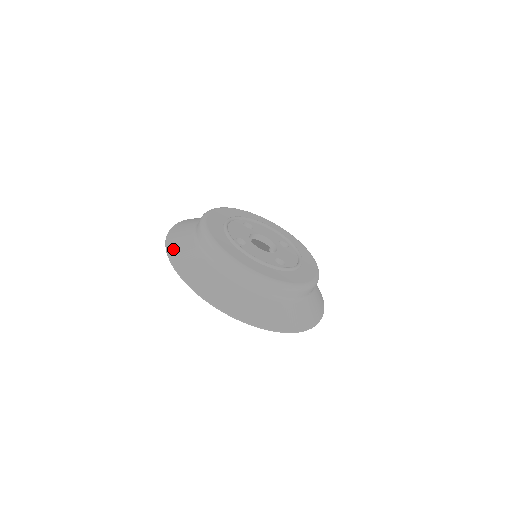
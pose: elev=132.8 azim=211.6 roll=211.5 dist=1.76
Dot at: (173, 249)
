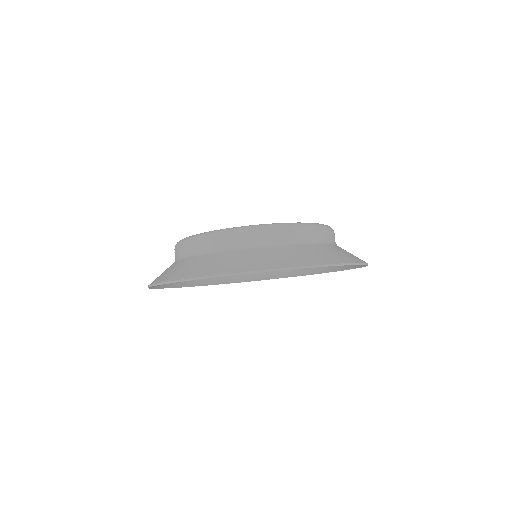
Dot at: occluded
